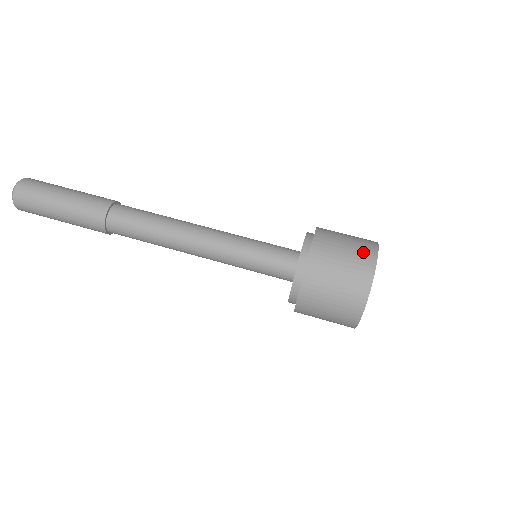
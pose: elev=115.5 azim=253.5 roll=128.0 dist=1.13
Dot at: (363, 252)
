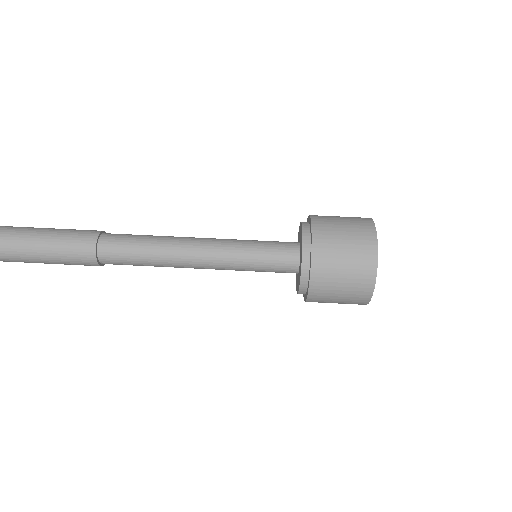
Dot at: (361, 228)
